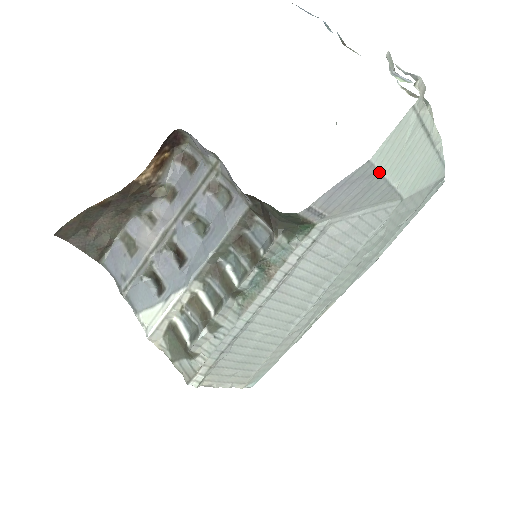
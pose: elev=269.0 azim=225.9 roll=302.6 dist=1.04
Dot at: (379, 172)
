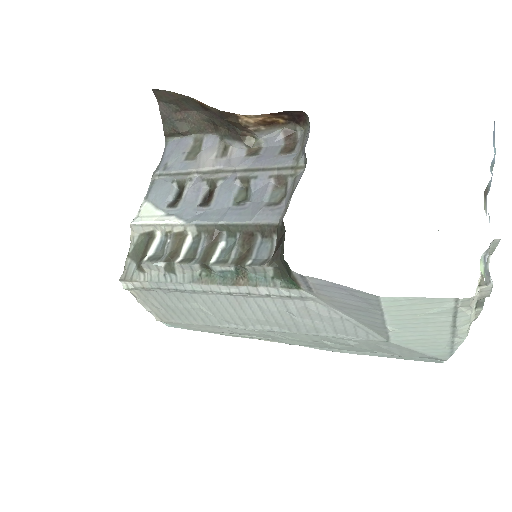
Dot at: (382, 310)
